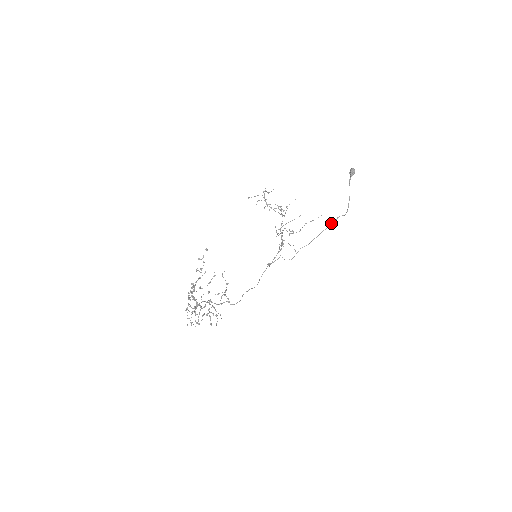
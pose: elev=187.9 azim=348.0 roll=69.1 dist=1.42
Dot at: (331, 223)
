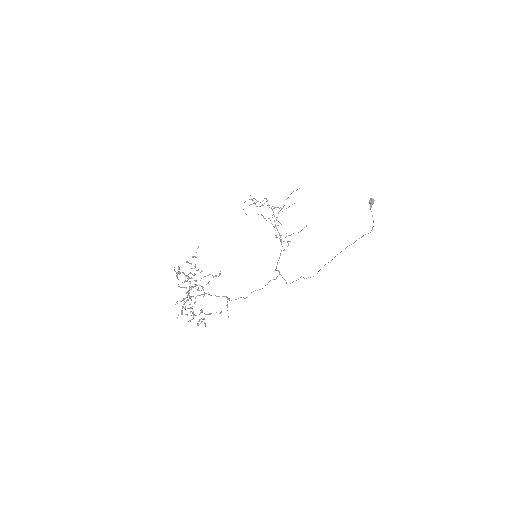
Dot at: (355, 241)
